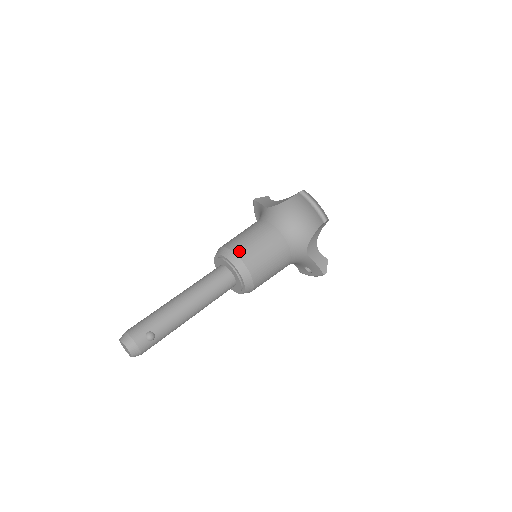
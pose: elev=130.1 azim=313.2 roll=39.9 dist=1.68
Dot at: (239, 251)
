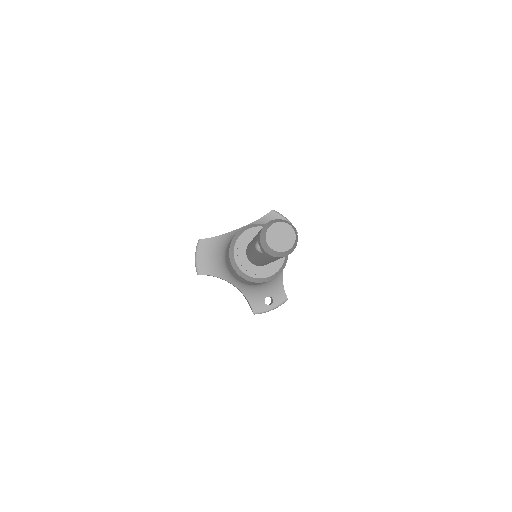
Dot at: occluded
